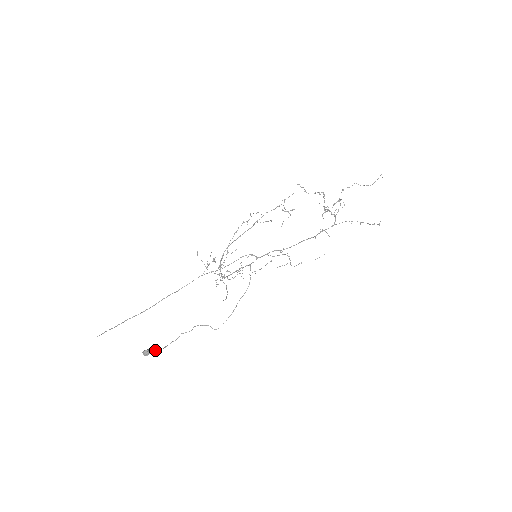
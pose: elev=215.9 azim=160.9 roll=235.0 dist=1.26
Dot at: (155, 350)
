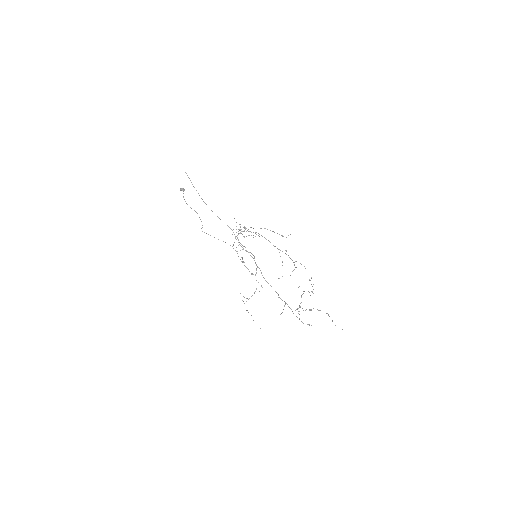
Dot at: occluded
